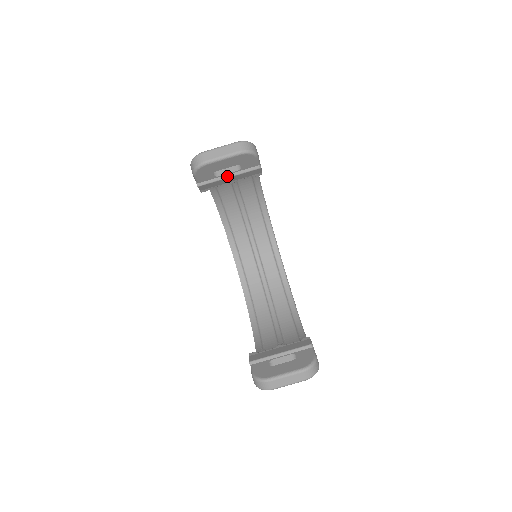
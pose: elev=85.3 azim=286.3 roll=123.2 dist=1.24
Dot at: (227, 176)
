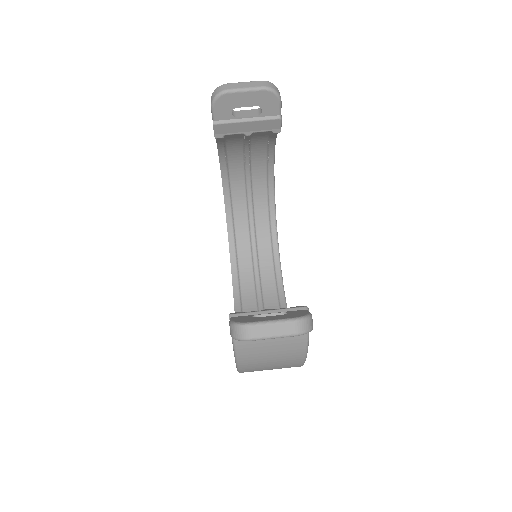
Dot at: (245, 120)
